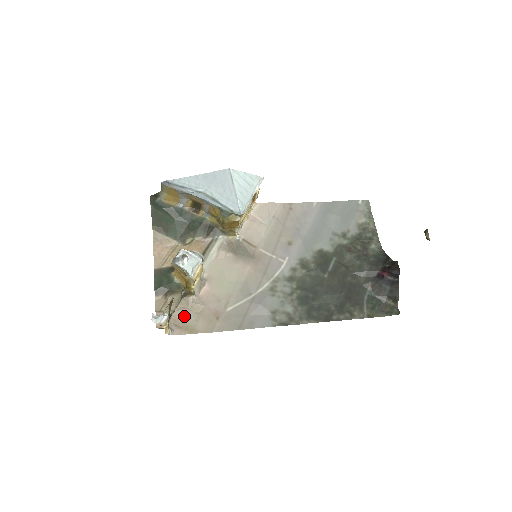
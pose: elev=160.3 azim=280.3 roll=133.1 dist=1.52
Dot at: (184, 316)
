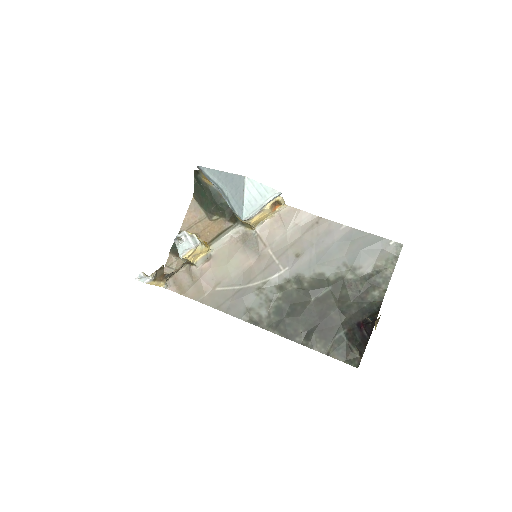
Dot at: (183, 278)
